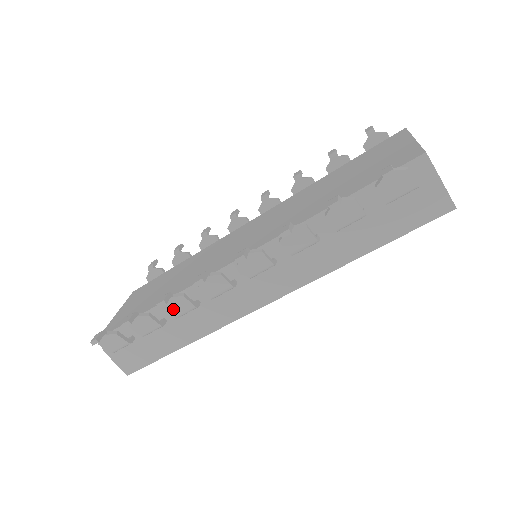
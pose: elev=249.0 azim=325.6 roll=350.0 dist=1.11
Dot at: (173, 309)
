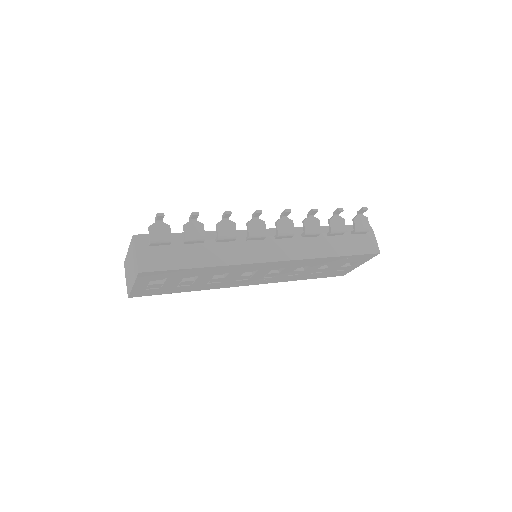
Dot at: (222, 229)
